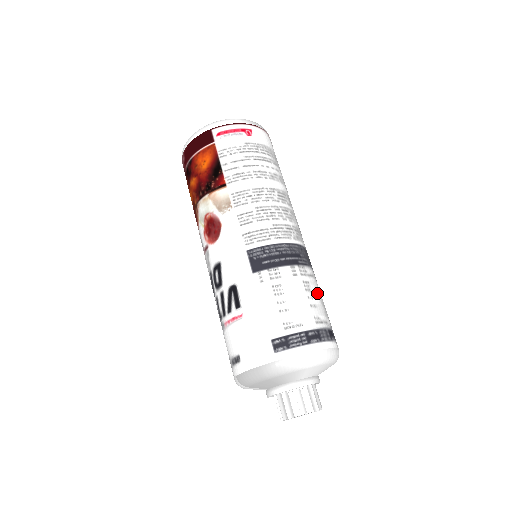
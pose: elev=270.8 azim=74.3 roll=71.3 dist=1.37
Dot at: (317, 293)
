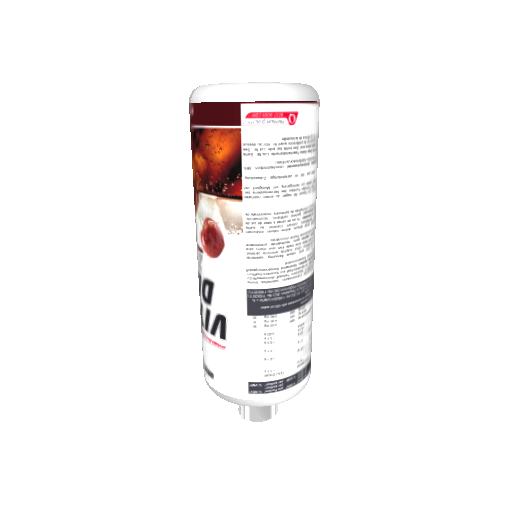
Dot at: (309, 329)
